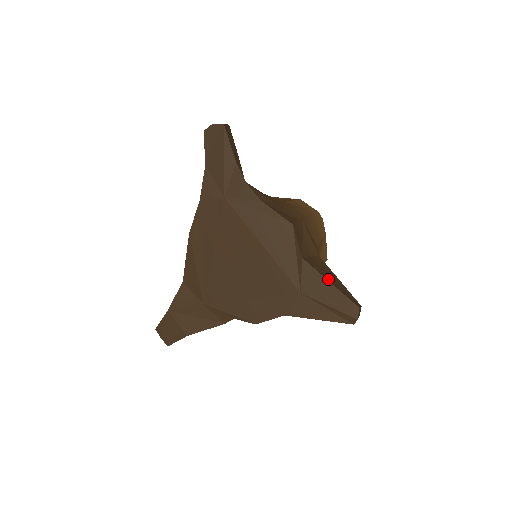
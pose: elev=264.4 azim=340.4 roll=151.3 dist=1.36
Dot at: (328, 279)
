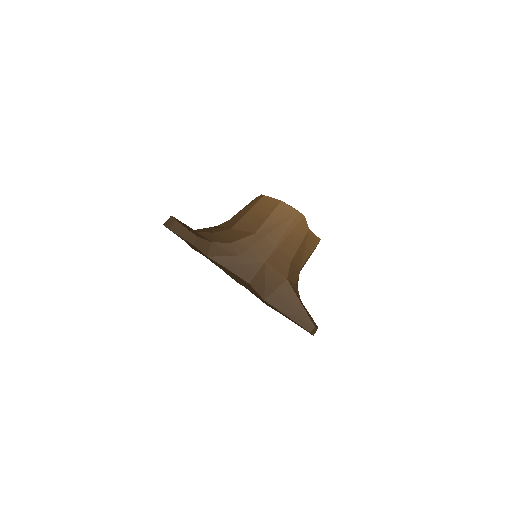
Dot at: (286, 313)
